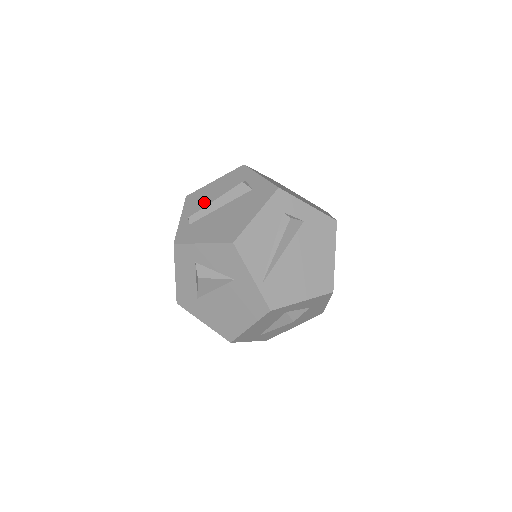
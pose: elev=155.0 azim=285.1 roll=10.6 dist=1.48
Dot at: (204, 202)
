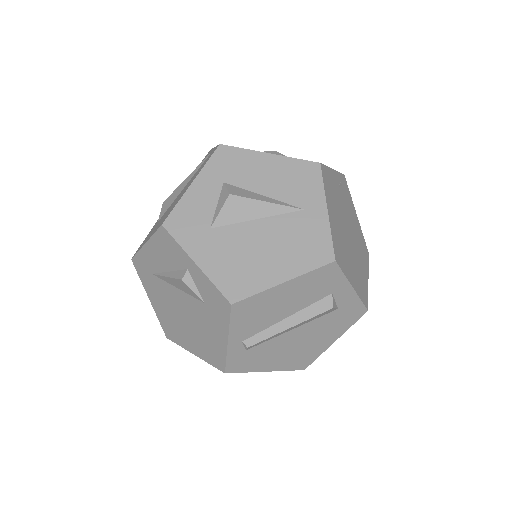
Dot at: (267, 320)
